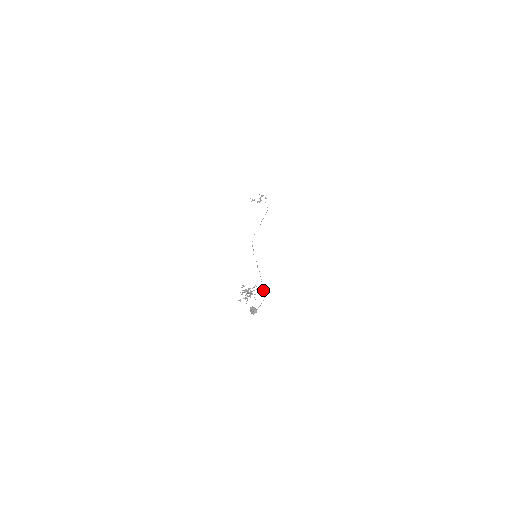
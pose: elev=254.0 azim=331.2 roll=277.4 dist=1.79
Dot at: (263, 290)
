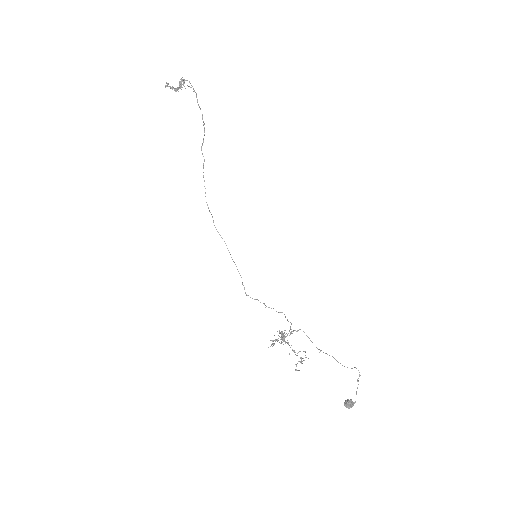
Dot at: (310, 340)
